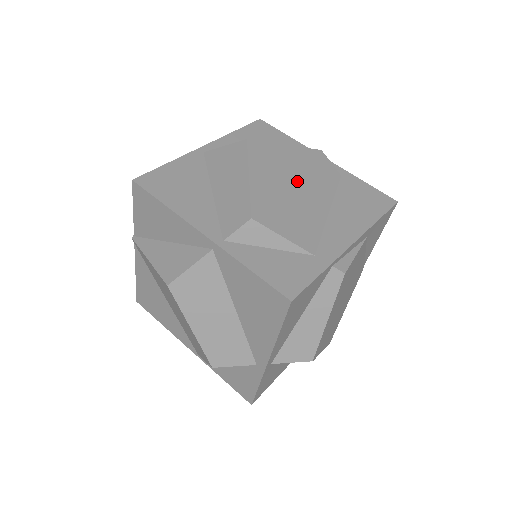
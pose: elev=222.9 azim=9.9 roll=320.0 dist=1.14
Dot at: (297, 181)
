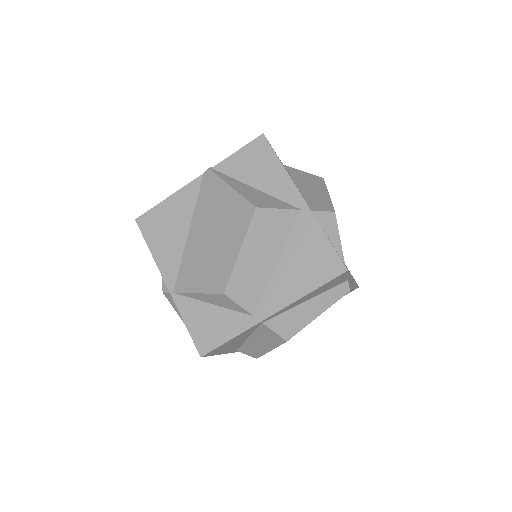
Dot at: occluded
